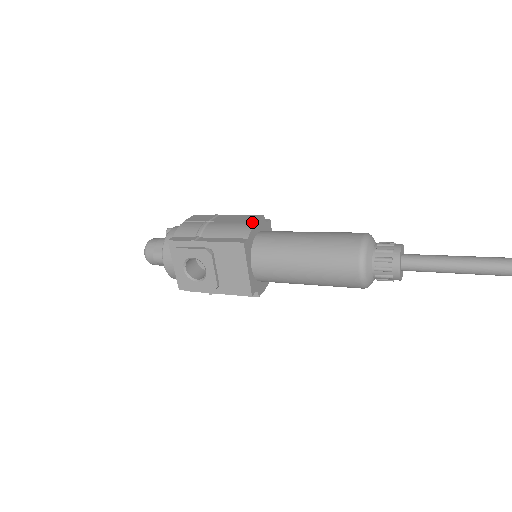
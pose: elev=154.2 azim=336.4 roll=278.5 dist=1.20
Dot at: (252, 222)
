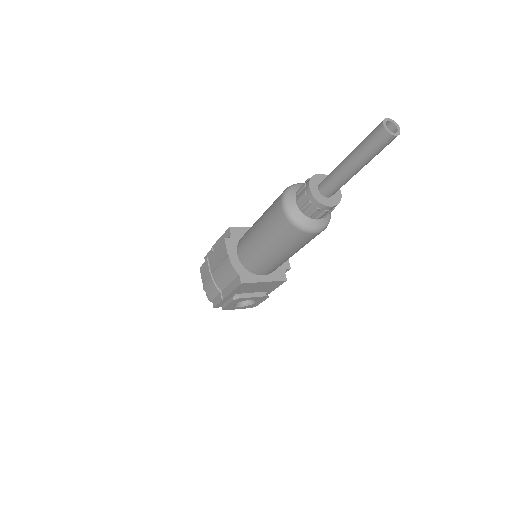
Dot at: (226, 257)
